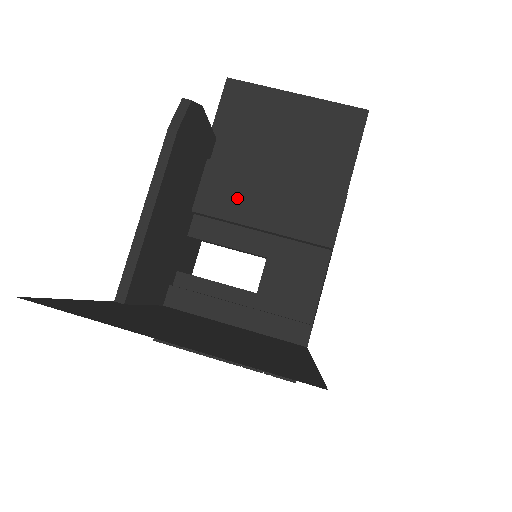
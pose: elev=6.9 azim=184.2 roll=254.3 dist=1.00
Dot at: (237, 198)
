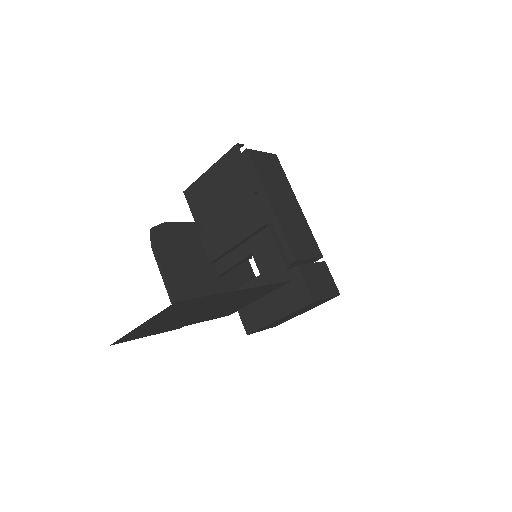
Dot at: (219, 240)
